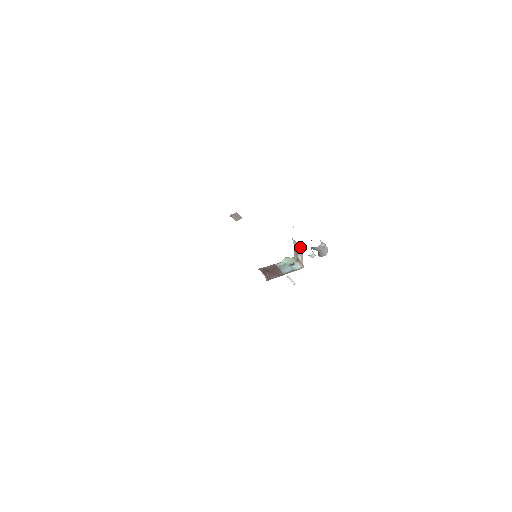
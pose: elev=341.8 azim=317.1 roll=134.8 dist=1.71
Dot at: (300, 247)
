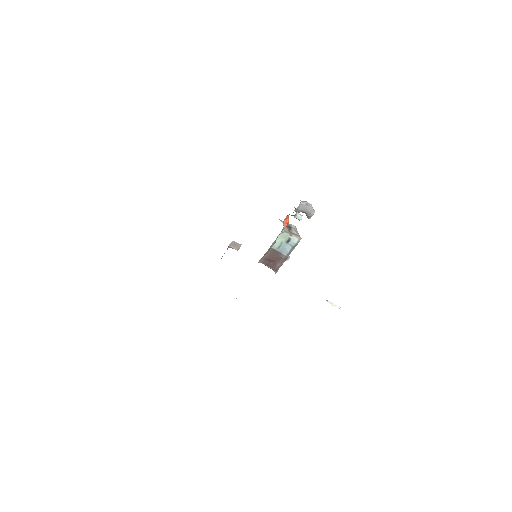
Dot at: (287, 219)
